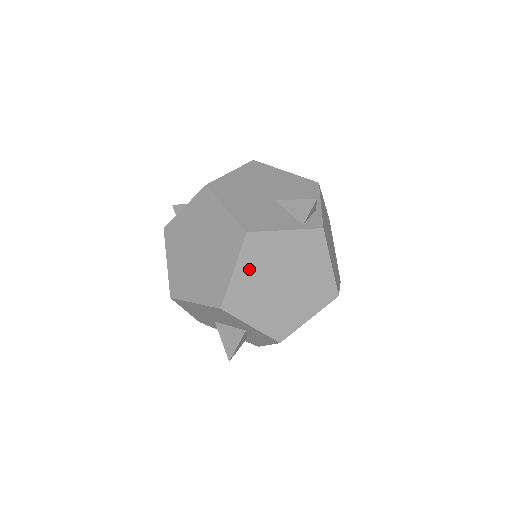
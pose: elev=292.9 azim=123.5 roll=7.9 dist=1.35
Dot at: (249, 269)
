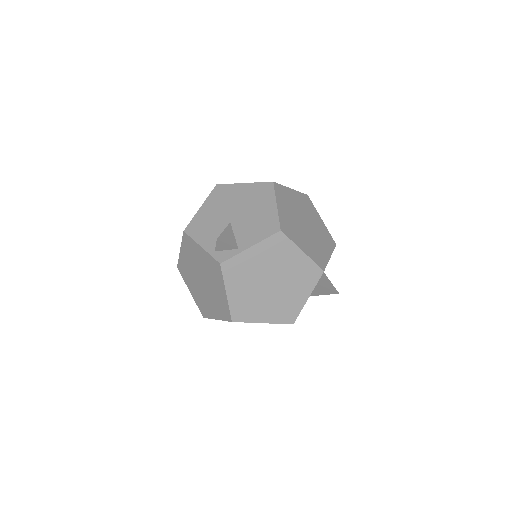
Dot at: (187, 255)
